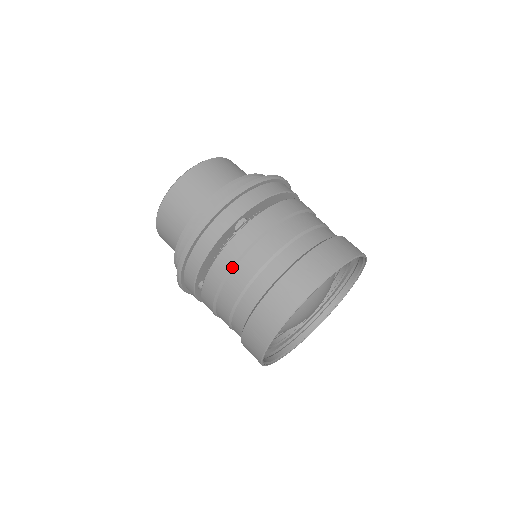
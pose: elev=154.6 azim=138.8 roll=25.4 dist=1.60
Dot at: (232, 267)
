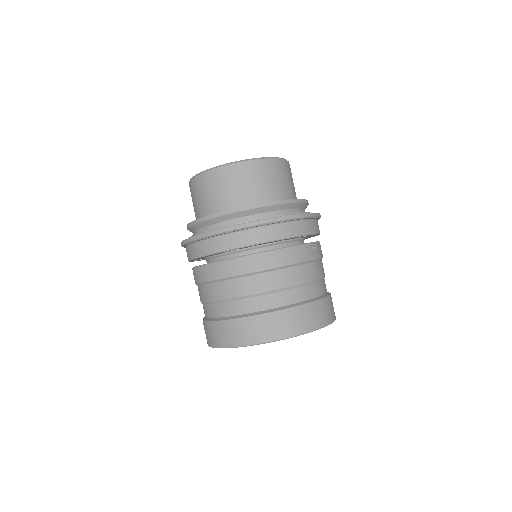
Dot at: (207, 282)
